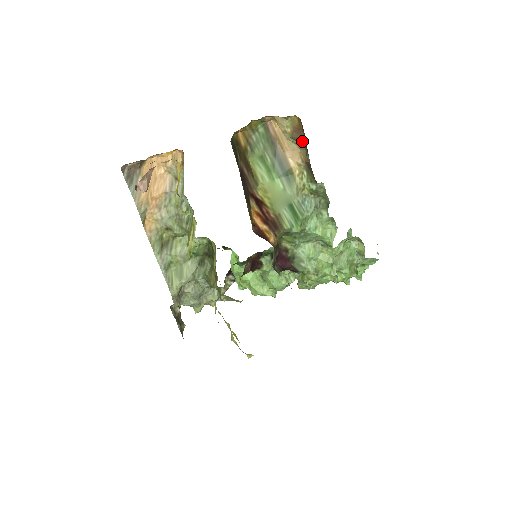
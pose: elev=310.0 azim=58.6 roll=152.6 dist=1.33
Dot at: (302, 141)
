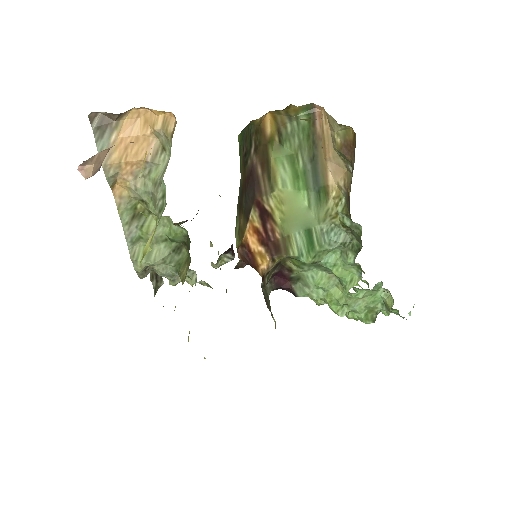
Dot at: (351, 163)
